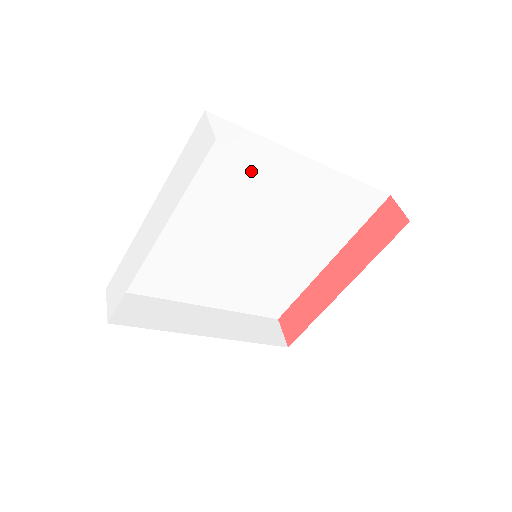
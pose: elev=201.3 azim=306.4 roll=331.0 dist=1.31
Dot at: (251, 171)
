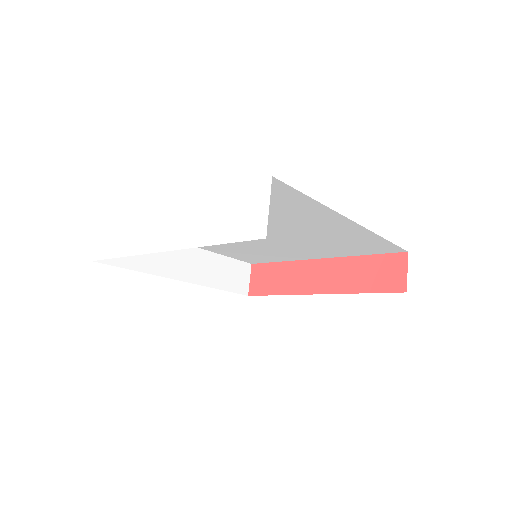
Dot at: (290, 211)
